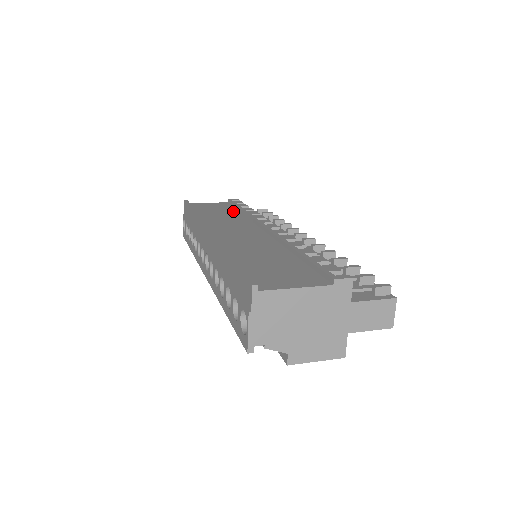
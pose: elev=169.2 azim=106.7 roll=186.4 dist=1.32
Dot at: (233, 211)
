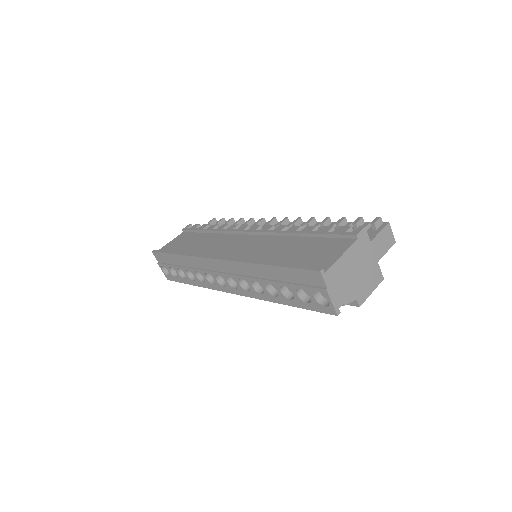
Dot at: (202, 235)
